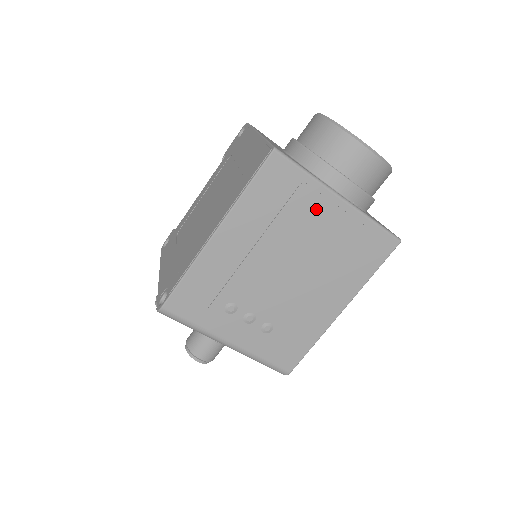
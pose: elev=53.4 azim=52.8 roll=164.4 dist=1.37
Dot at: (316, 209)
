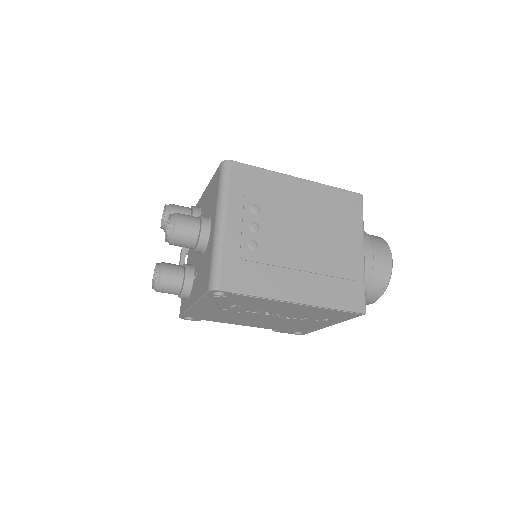
Dot at: (350, 236)
